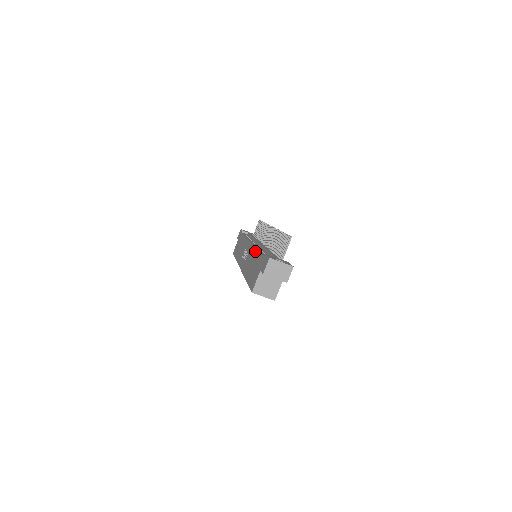
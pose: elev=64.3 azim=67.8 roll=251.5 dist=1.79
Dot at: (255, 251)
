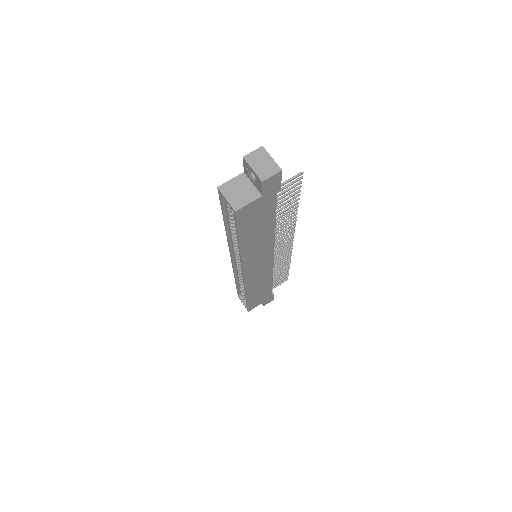
Dot at: occluded
